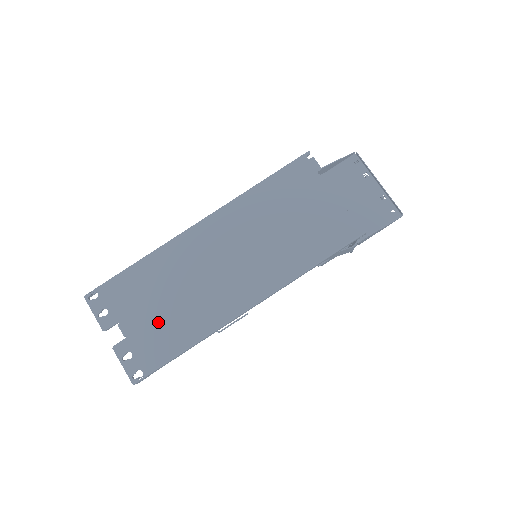
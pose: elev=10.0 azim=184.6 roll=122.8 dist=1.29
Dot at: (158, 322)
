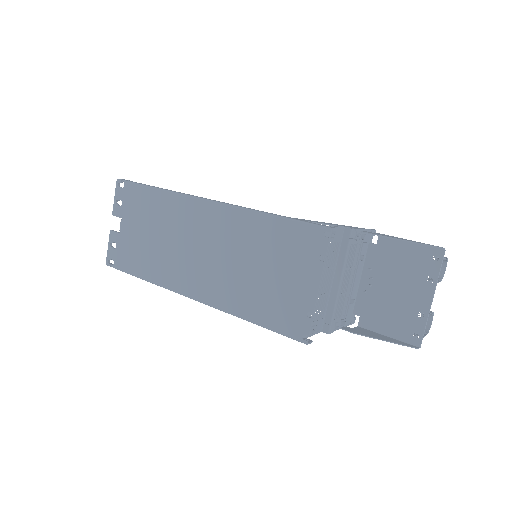
Dot at: (139, 243)
